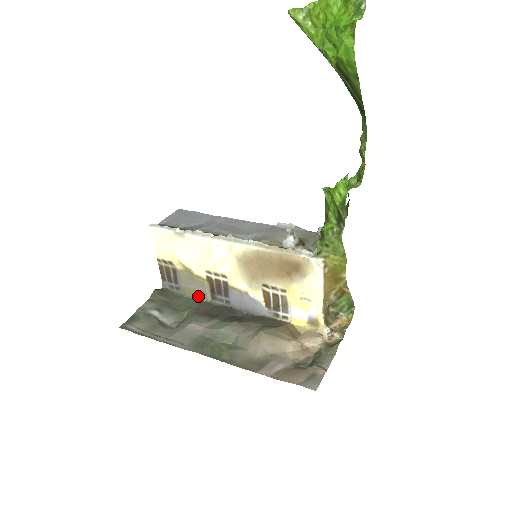
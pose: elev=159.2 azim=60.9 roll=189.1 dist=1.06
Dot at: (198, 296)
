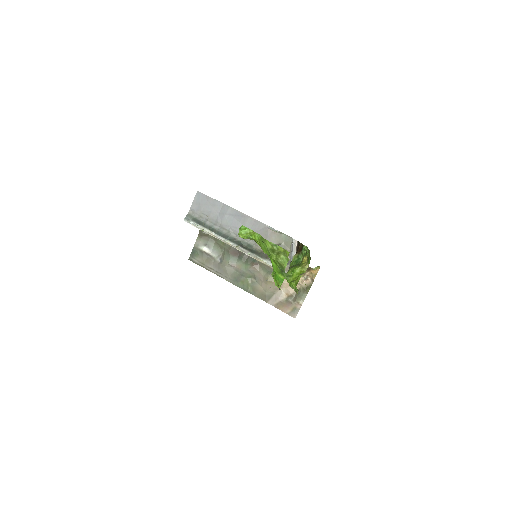
Dot at: occluded
